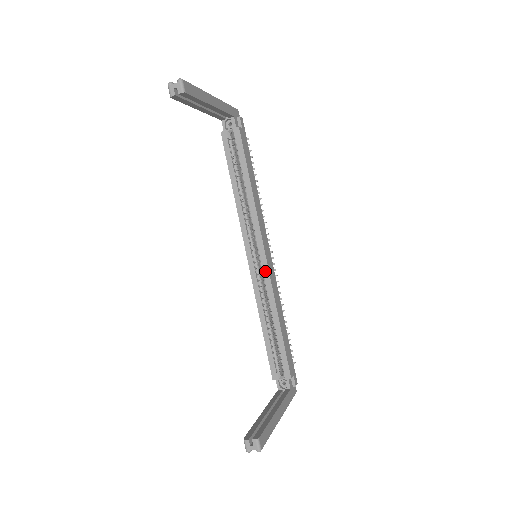
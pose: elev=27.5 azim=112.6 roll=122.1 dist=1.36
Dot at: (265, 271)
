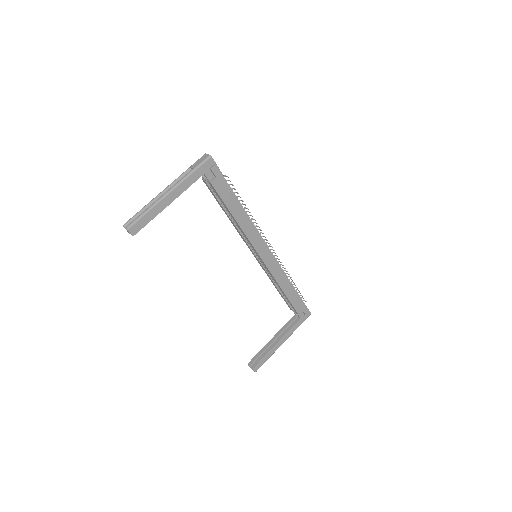
Dot at: (264, 265)
